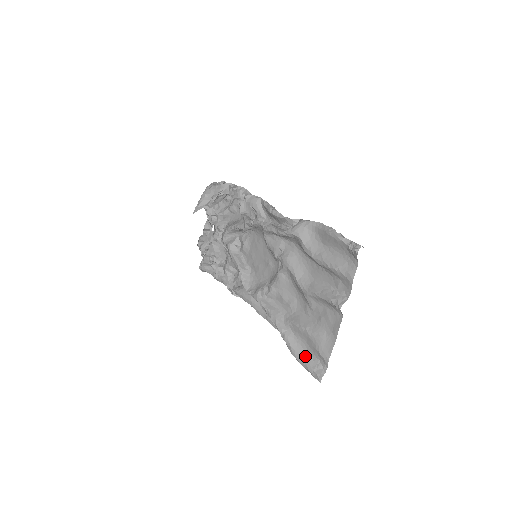
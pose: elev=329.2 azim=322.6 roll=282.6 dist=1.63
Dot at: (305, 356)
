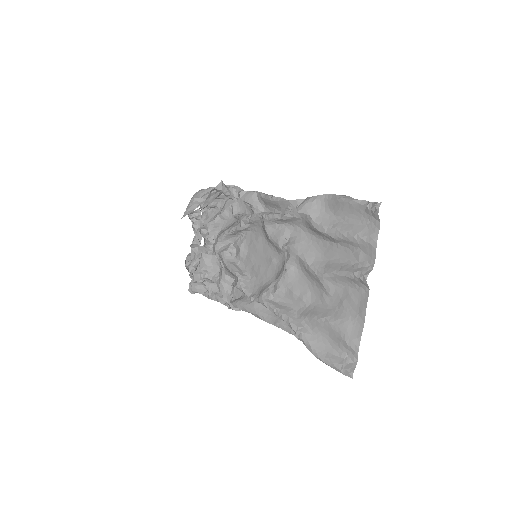
Dot at: (329, 352)
